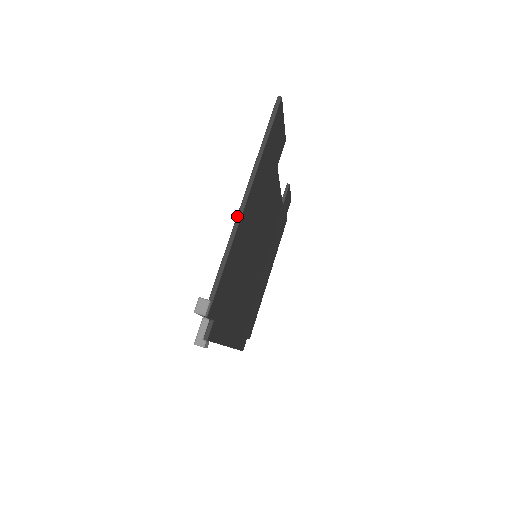
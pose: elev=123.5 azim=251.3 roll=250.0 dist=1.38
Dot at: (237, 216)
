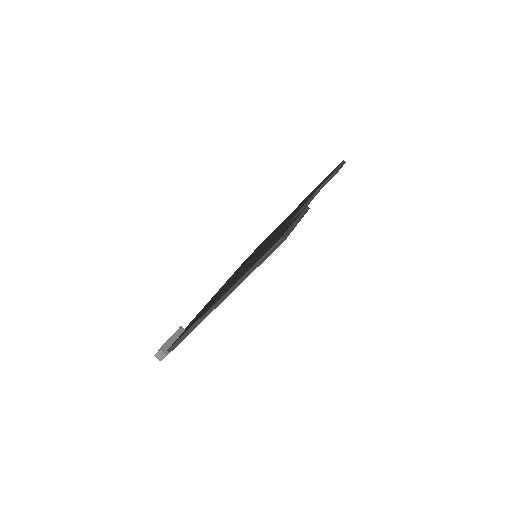
Dot at: (204, 314)
